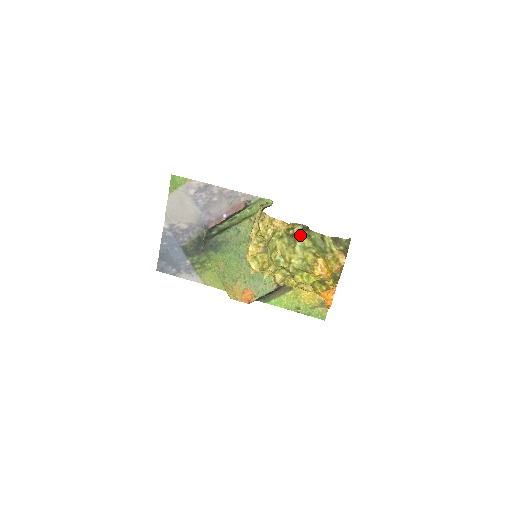
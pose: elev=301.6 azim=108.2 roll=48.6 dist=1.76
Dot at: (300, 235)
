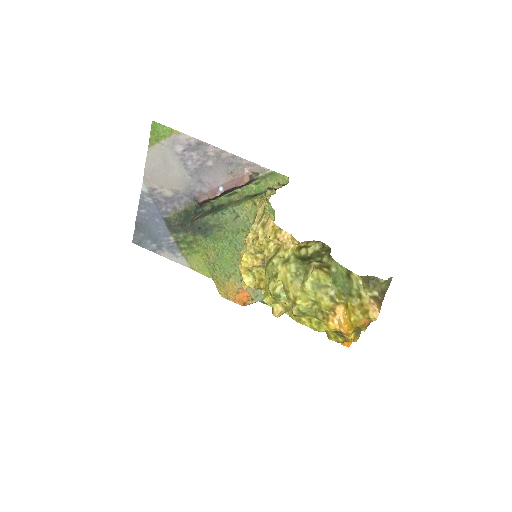
Dot at: (314, 266)
